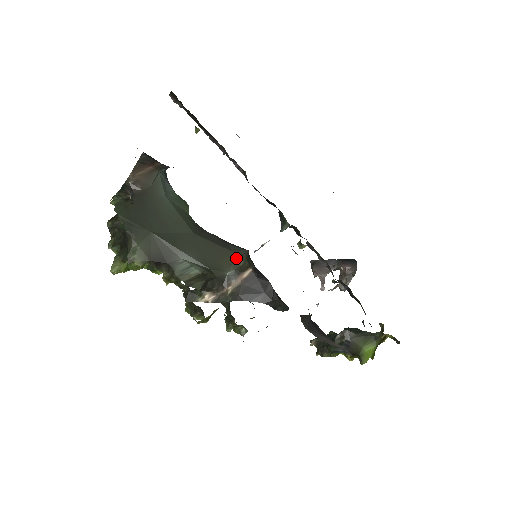
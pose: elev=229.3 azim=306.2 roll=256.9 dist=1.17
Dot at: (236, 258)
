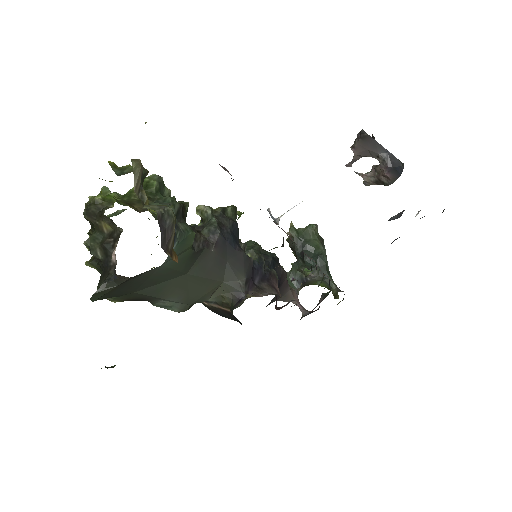
Dot at: (223, 294)
